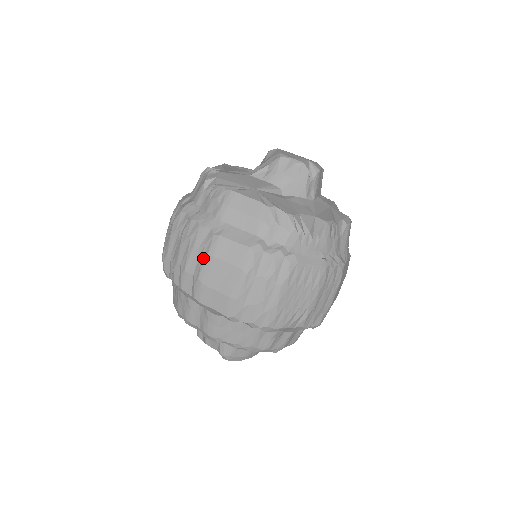
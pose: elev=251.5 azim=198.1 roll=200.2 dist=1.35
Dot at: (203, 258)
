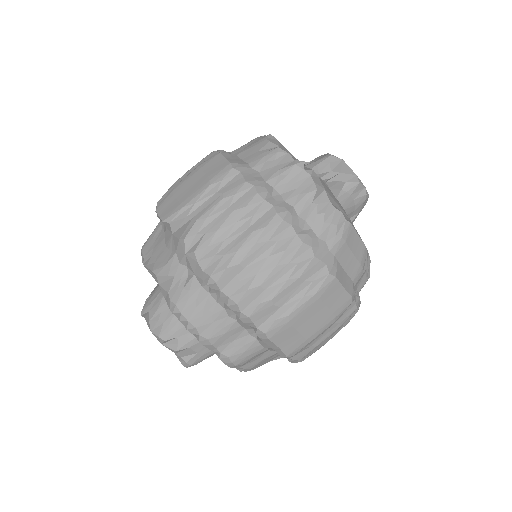
Dot at: (307, 296)
